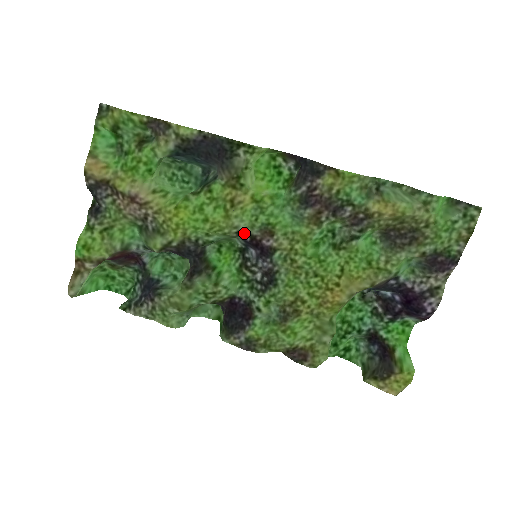
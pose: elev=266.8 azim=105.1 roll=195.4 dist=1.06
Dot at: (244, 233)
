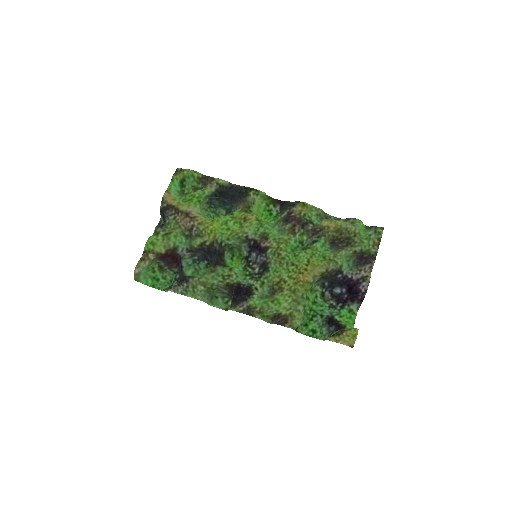
Dot at: (250, 238)
